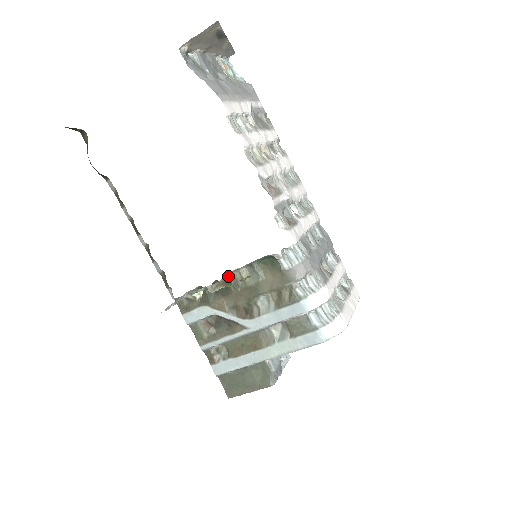
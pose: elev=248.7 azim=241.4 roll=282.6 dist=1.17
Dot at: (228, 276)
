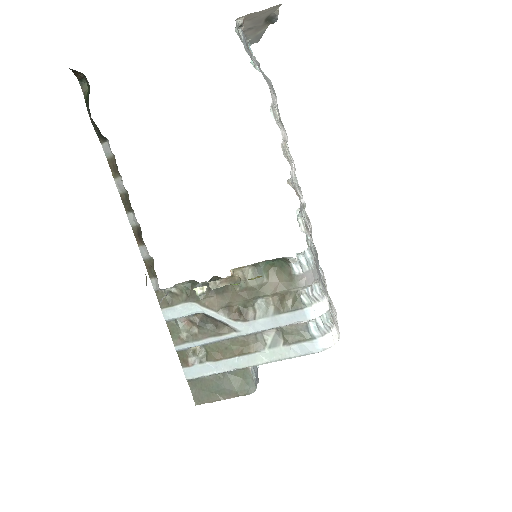
Dot at: occluded
